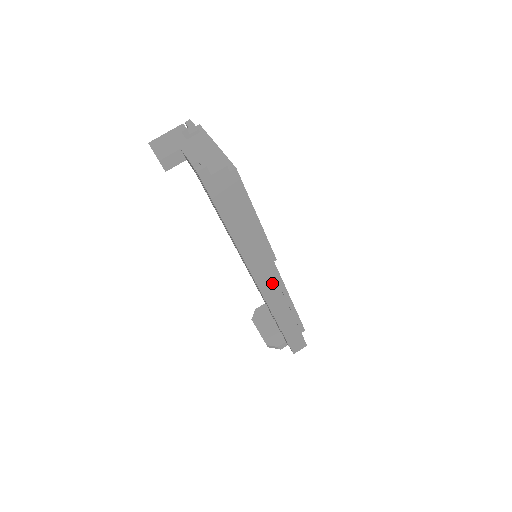
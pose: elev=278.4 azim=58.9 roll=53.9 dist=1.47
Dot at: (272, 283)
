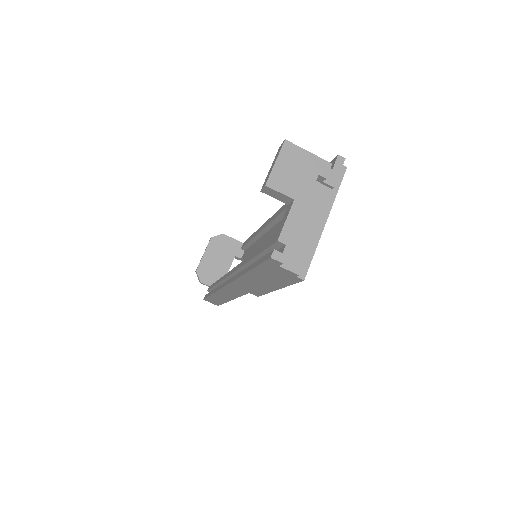
Dot at: (238, 293)
